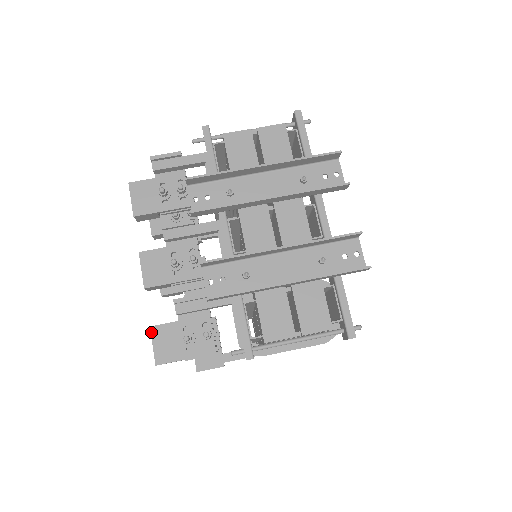
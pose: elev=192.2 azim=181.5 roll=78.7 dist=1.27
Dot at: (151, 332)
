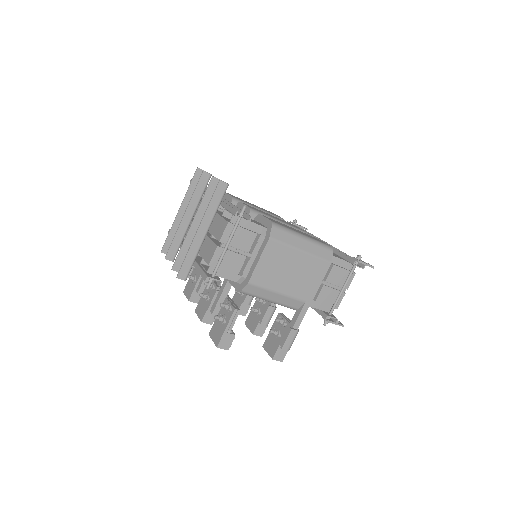
Dot at: (210, 336)
